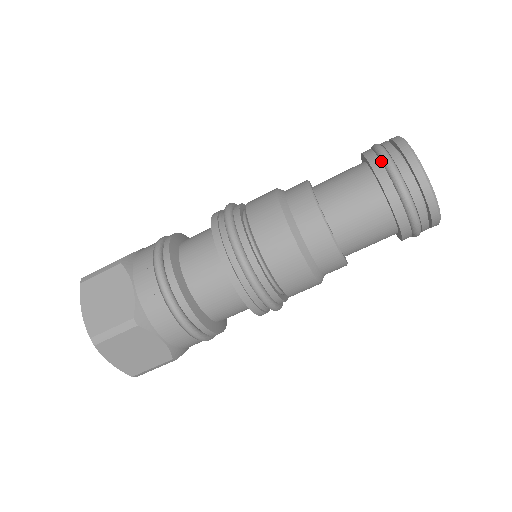
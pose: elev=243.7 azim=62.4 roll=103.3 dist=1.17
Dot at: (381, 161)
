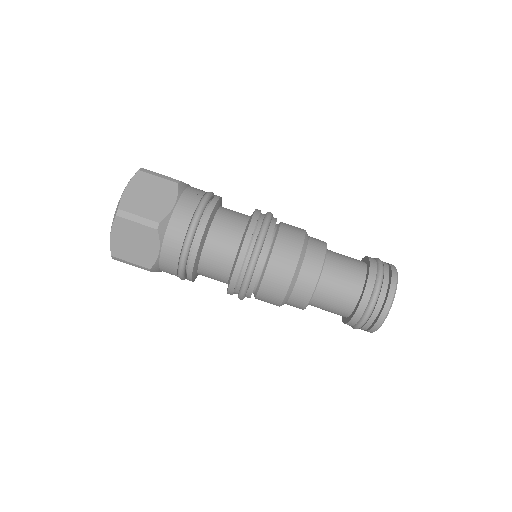
Dot at: (377, 270)
